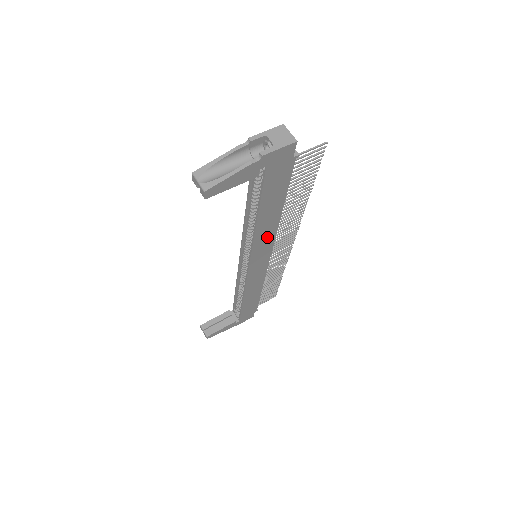
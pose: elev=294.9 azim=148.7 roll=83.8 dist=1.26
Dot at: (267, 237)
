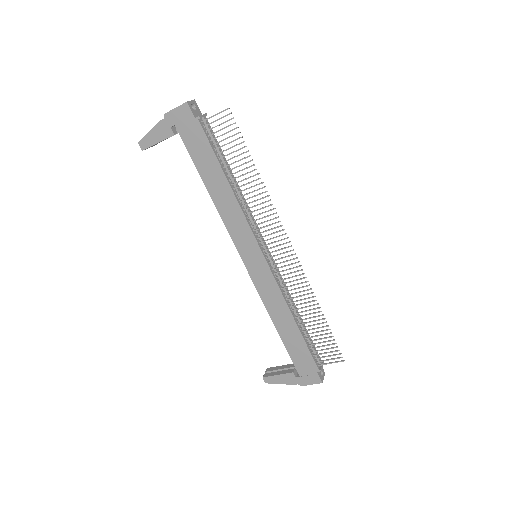
Dot at: (236, 219)
